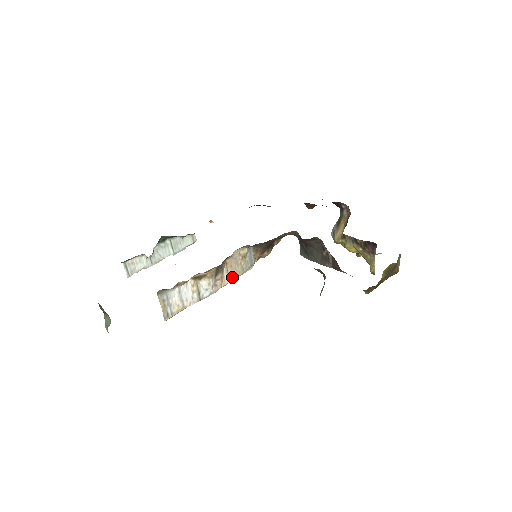
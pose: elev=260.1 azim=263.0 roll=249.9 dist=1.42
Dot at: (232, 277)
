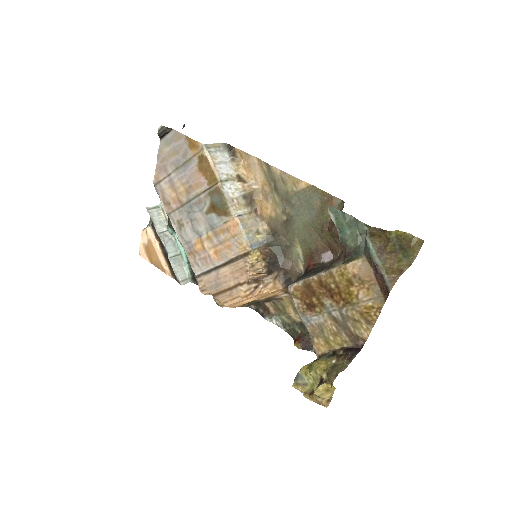
Dot at: (241, 220)
